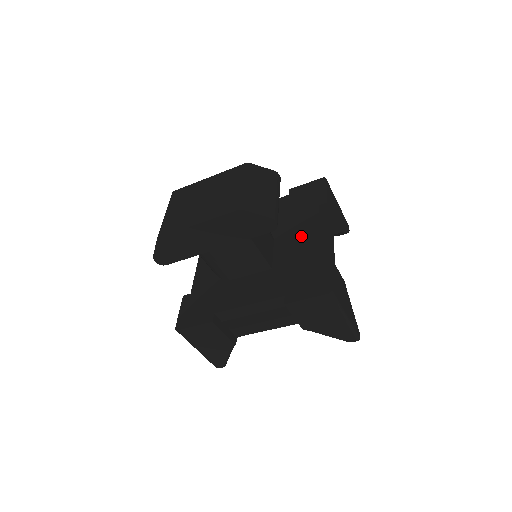
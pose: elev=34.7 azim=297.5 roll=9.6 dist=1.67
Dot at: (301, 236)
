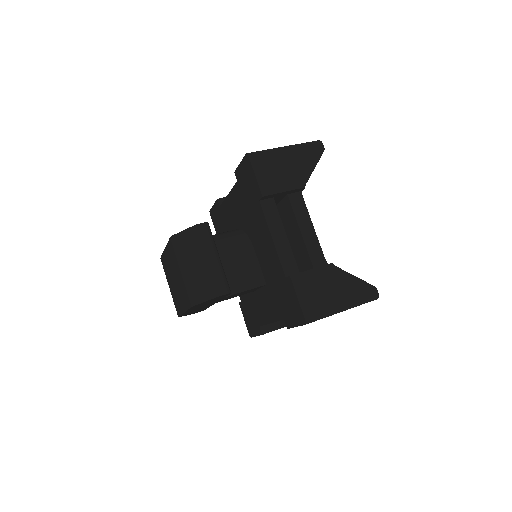
Dot at: (265, 246)
